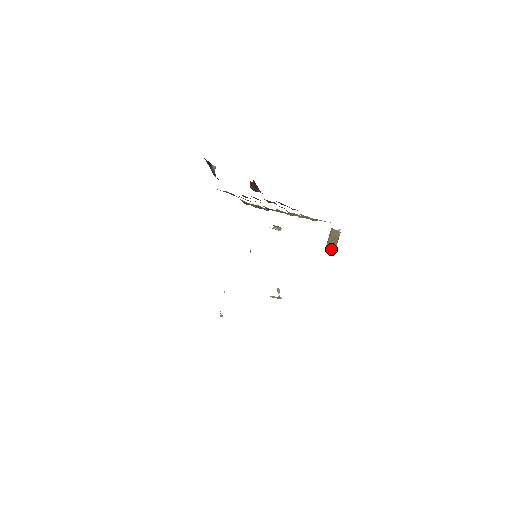
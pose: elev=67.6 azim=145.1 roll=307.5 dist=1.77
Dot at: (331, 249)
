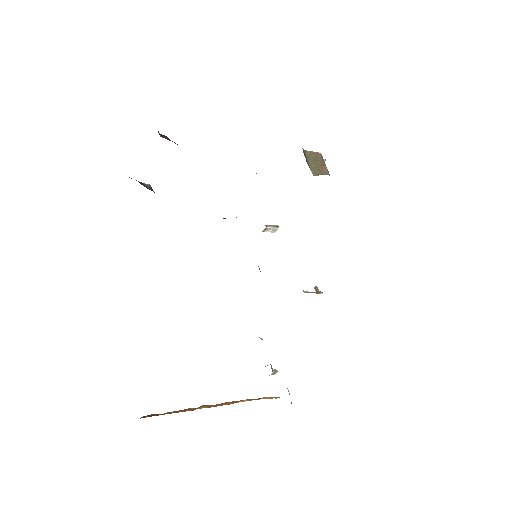
Dot at: (321, 173)
